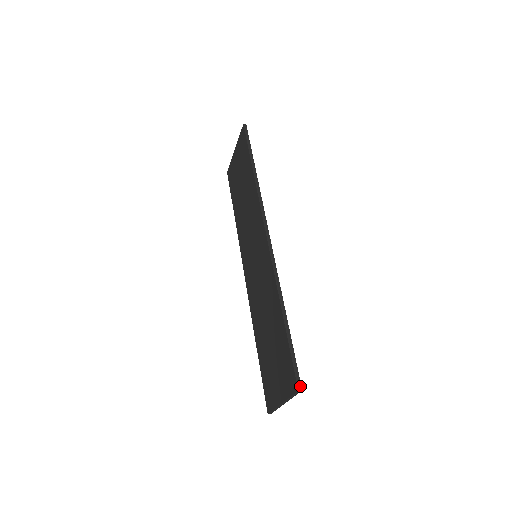
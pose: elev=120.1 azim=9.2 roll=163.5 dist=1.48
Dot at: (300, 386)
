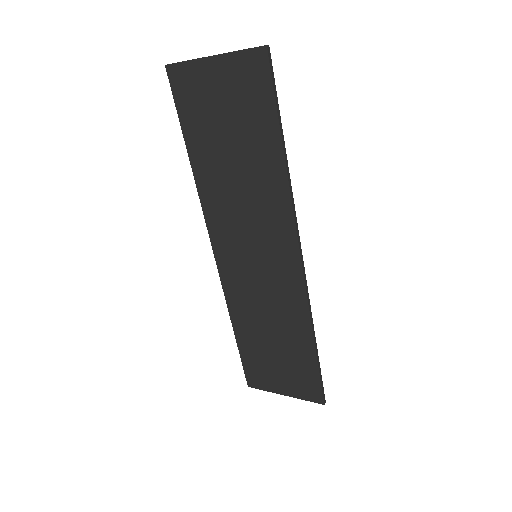
Dot at: (325, 400)
